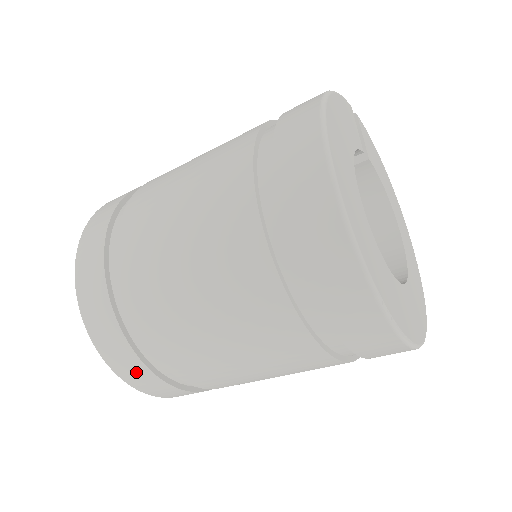
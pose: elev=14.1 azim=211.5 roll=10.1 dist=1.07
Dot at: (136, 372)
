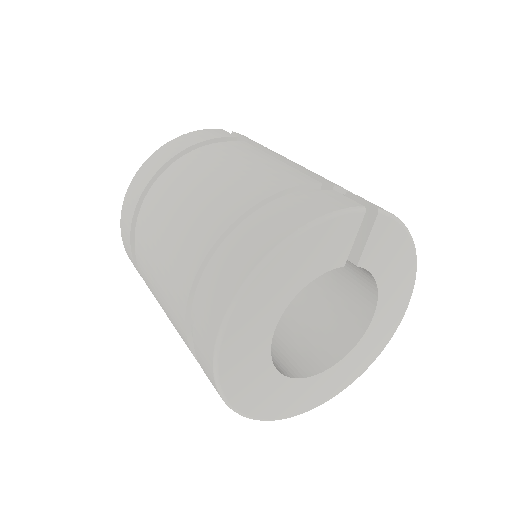
Dot at: occluded
